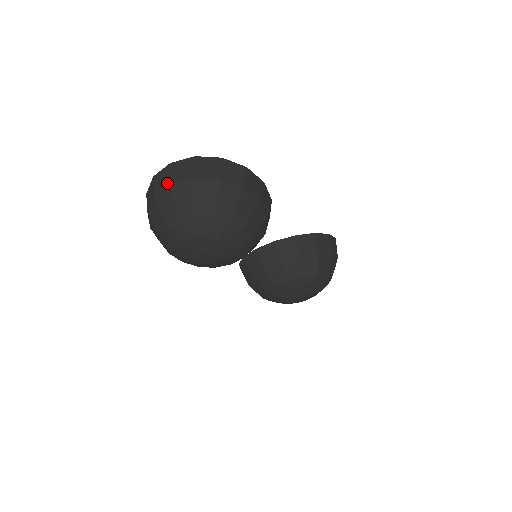
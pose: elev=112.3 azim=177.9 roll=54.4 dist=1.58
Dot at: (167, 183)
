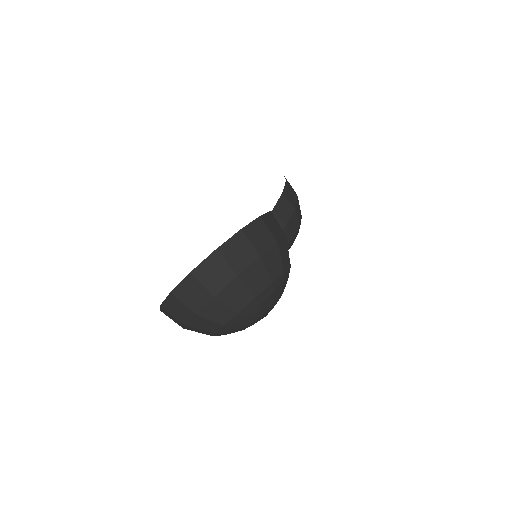
Dot at: (207, 296)
